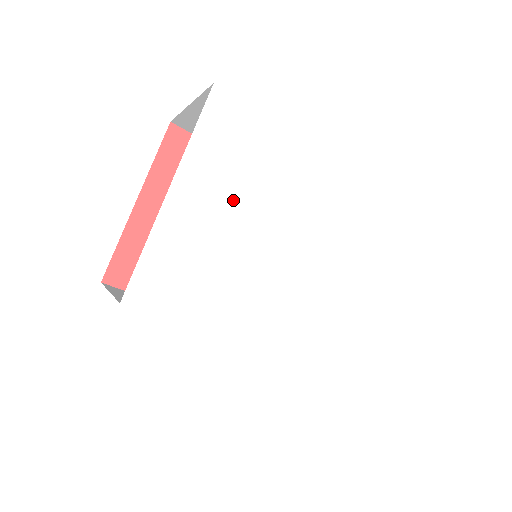
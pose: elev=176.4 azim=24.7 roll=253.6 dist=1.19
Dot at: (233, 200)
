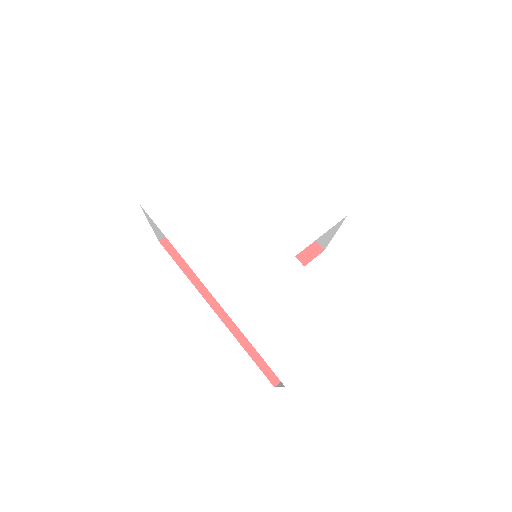
Dot at: (239, 183)
